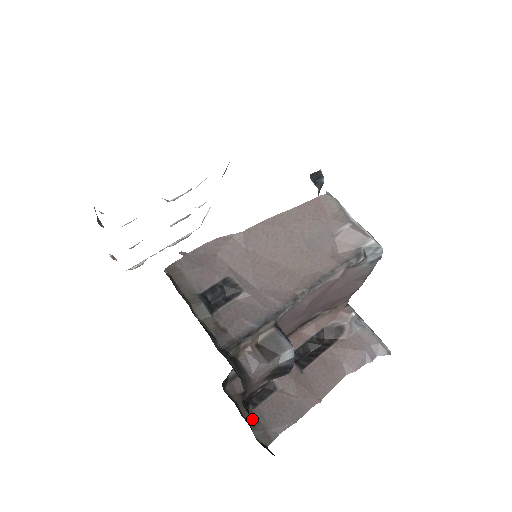
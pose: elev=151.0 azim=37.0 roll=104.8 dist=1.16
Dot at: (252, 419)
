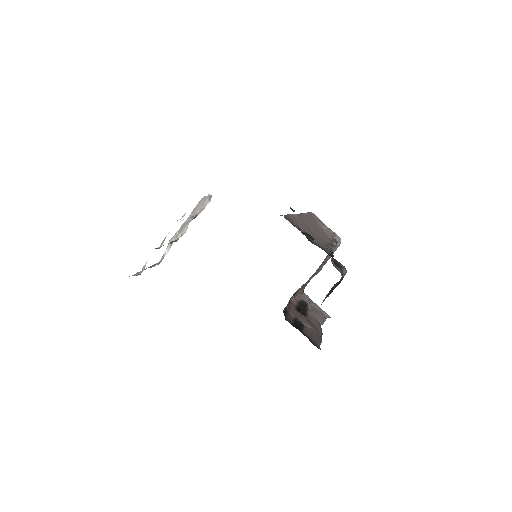
Dot at: (306, 336)
